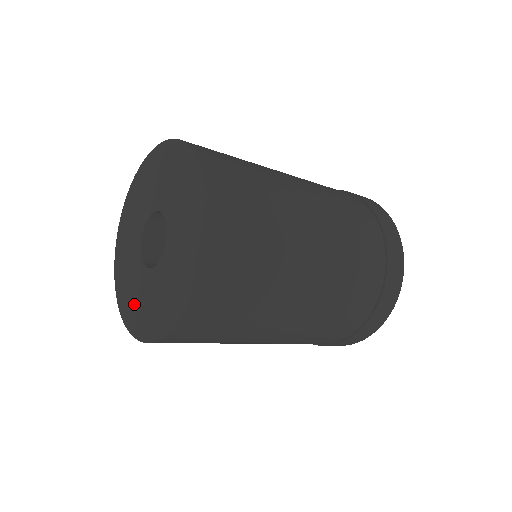
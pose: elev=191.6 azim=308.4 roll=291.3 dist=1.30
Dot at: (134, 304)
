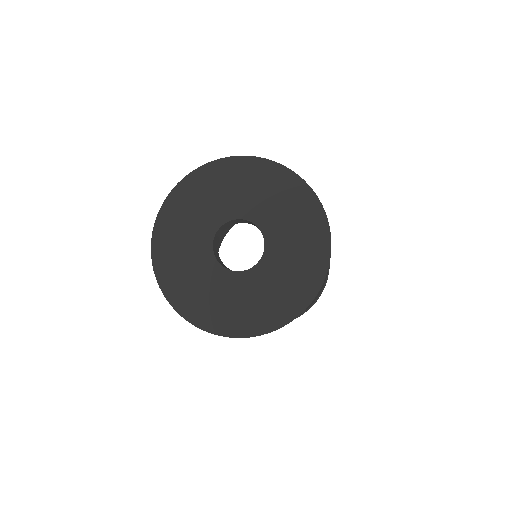
Dot at: (177, 261)
